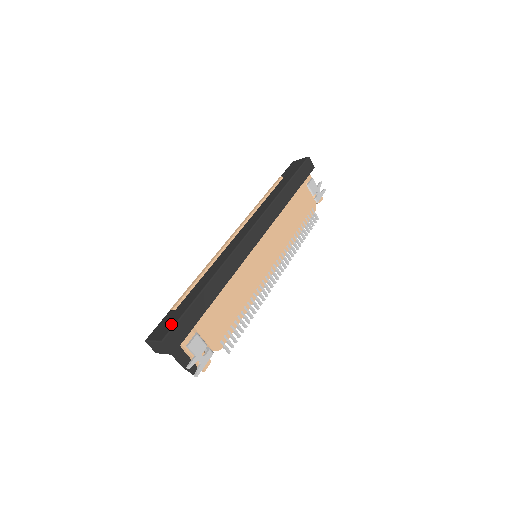
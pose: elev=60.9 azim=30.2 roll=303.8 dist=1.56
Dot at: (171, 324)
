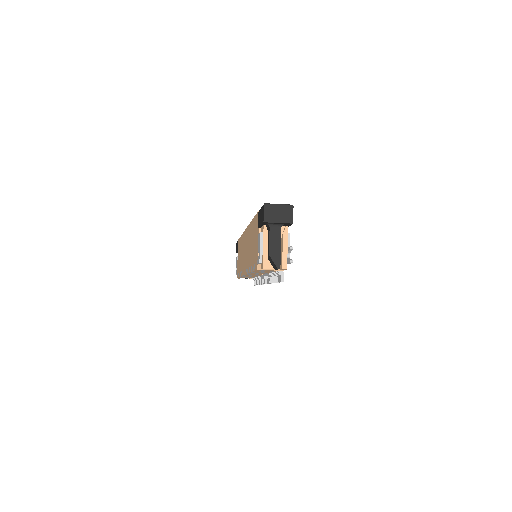
Dot at: occluded
